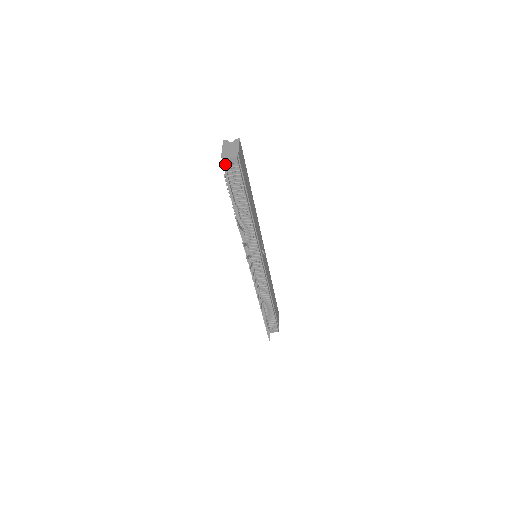
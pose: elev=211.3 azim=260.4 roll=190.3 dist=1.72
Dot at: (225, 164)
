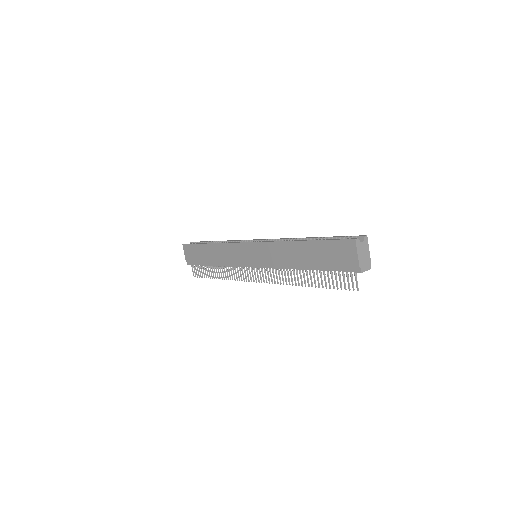
Dot at: (356, 271)
